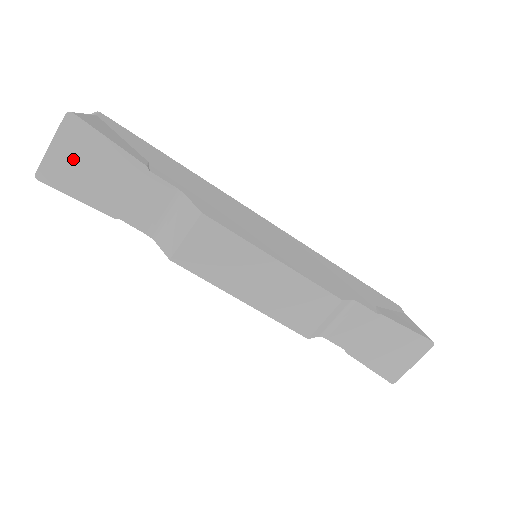
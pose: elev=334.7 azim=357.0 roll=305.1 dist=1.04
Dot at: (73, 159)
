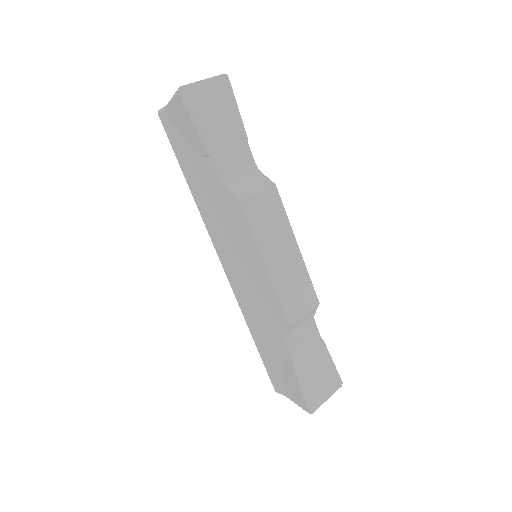
Dot at: (210, 99)
